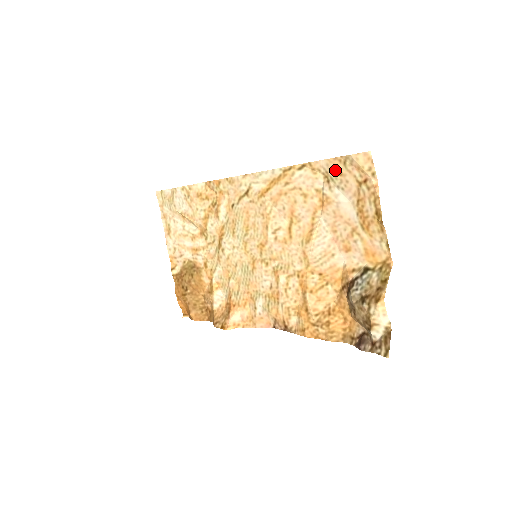
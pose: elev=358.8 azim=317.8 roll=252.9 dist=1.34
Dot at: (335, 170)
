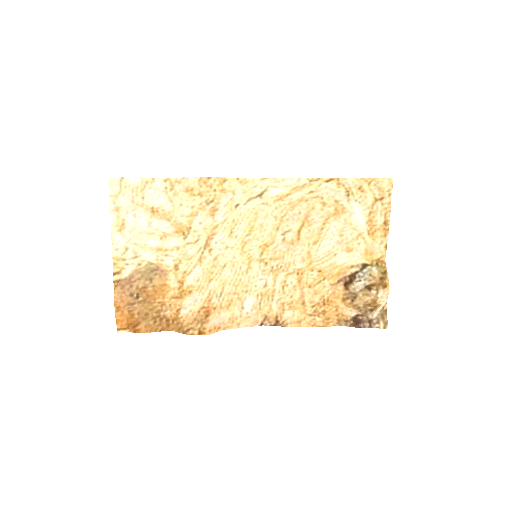
Dot at: (359, 187)
